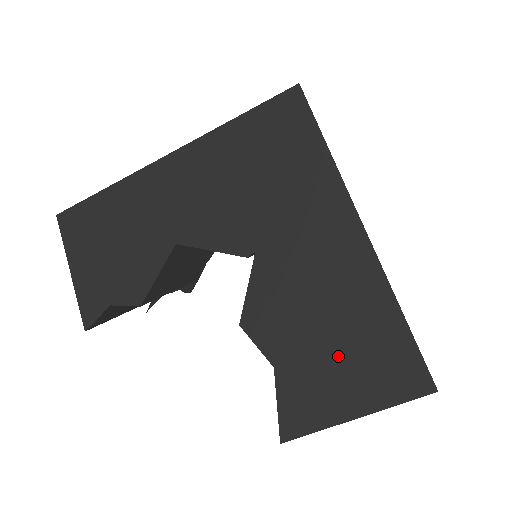
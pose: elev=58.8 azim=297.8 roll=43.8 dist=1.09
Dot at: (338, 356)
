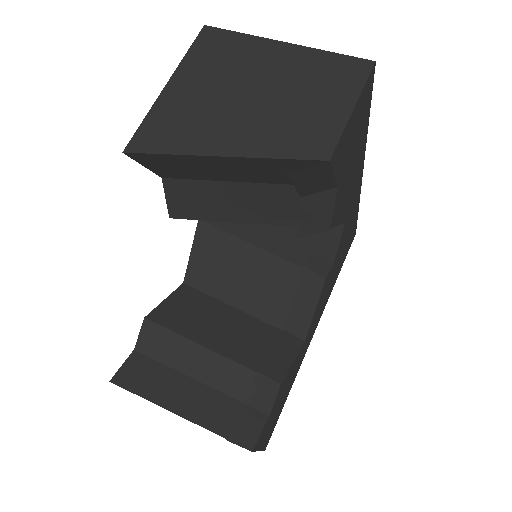
Dot at: occluded
